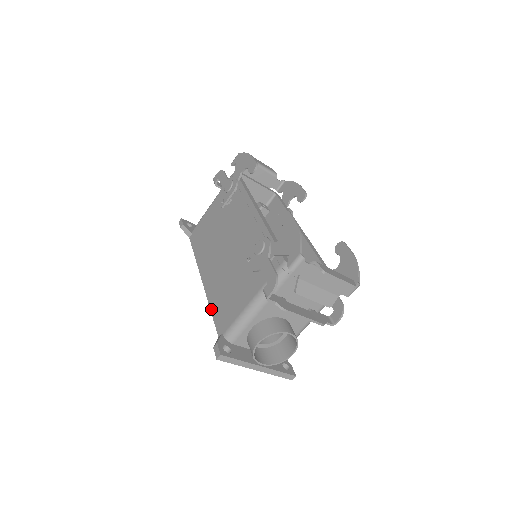
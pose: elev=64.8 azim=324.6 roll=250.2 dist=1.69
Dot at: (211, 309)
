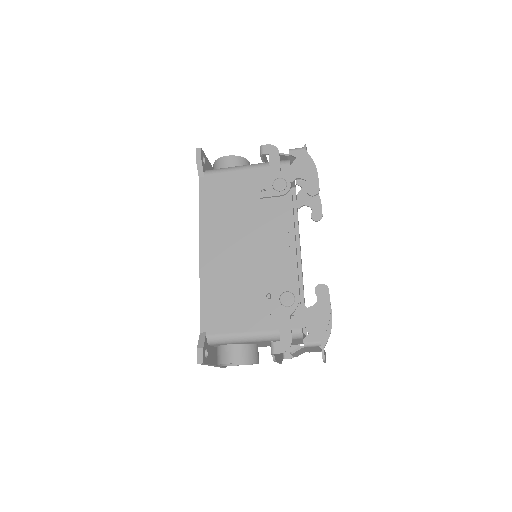
Dot at: (201, 295)
